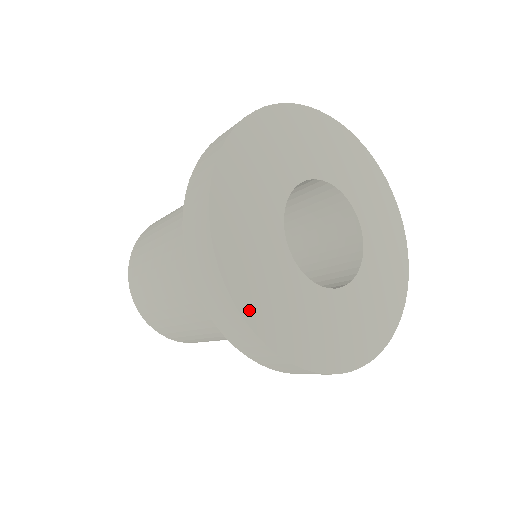
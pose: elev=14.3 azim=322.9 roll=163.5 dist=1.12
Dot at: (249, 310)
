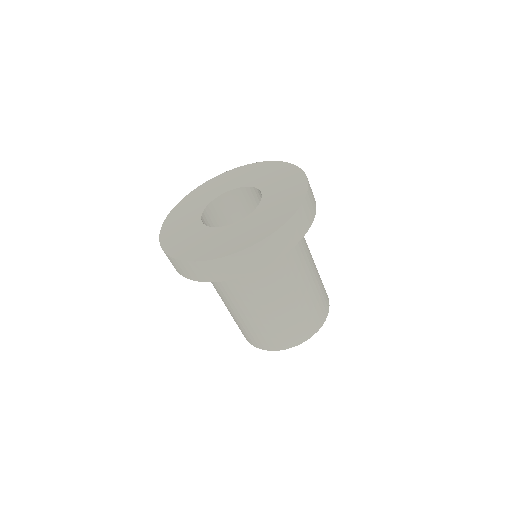
Dot at: (169, 249)
